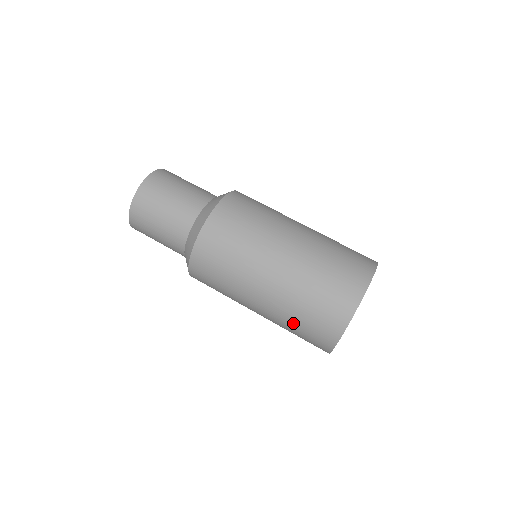
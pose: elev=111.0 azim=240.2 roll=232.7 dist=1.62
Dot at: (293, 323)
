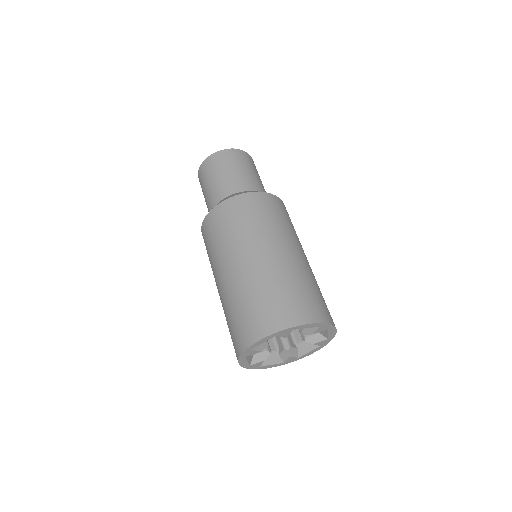
Dot at: (243, 300)
